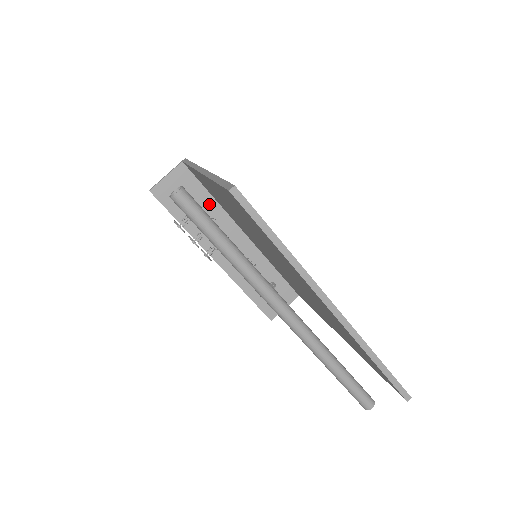
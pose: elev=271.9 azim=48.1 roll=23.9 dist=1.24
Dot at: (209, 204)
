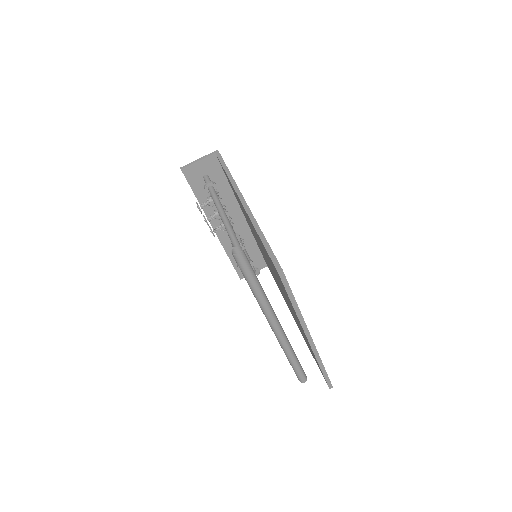
Dot at: (225, 189)
